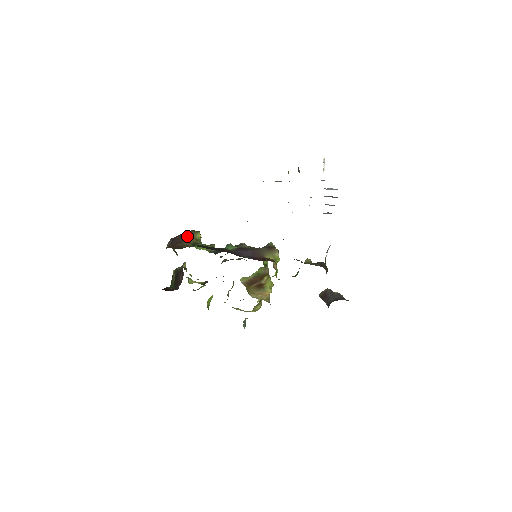
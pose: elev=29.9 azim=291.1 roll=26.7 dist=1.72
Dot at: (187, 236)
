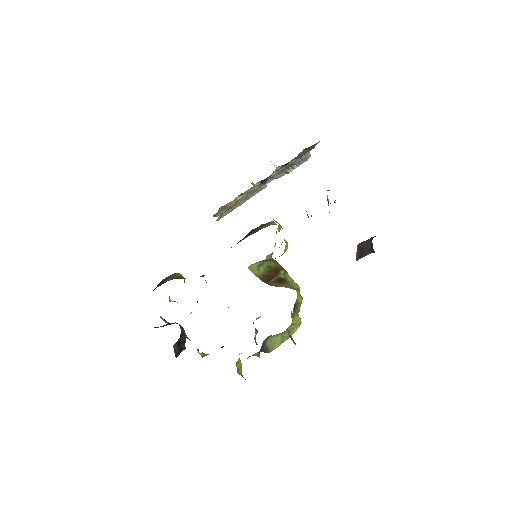
Dot at: (165, 279)
